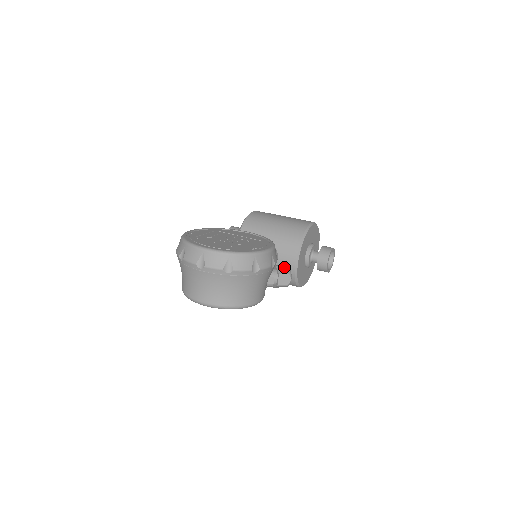
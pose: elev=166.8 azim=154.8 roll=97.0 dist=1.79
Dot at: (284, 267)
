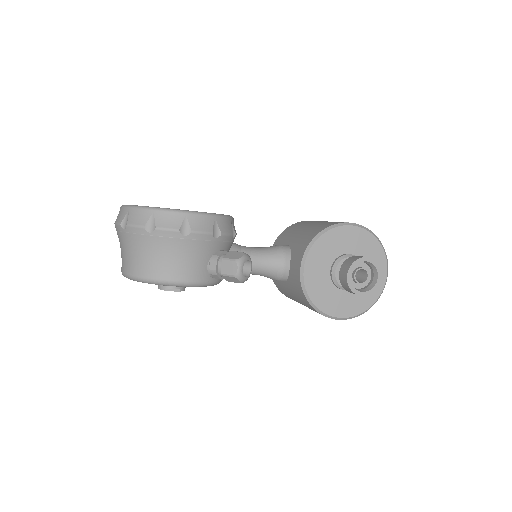
Dot at: (238, 253)
